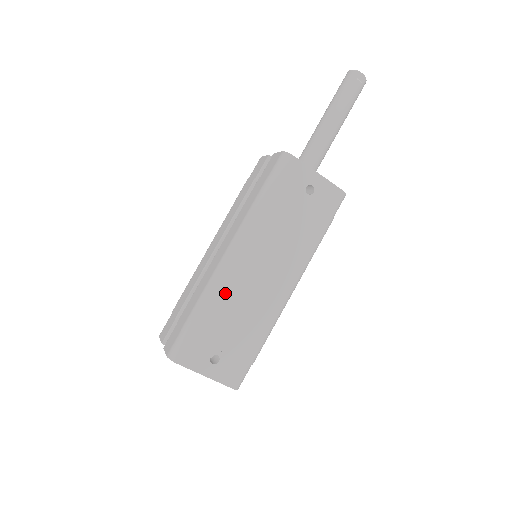
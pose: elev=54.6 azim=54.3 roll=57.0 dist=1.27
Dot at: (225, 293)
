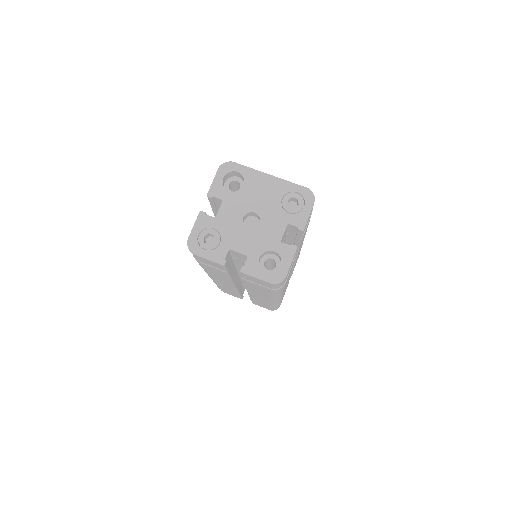
Dot at: occluded
